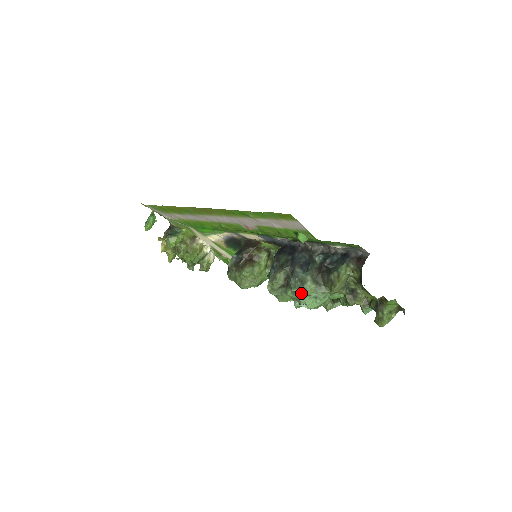
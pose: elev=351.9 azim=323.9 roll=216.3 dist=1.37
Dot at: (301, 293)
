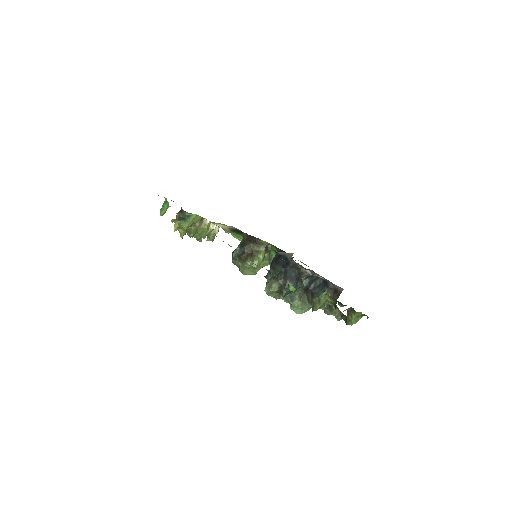
Dot at: occluded
